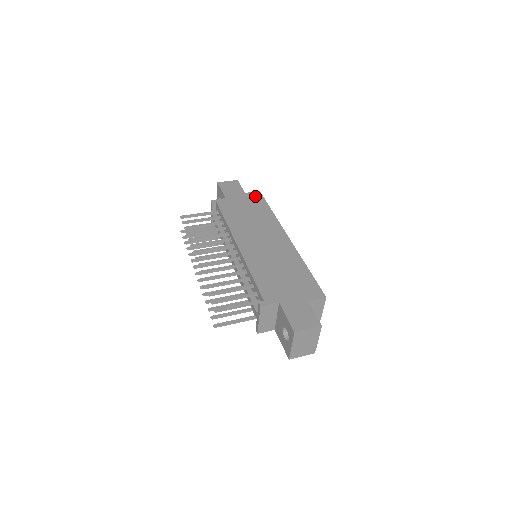
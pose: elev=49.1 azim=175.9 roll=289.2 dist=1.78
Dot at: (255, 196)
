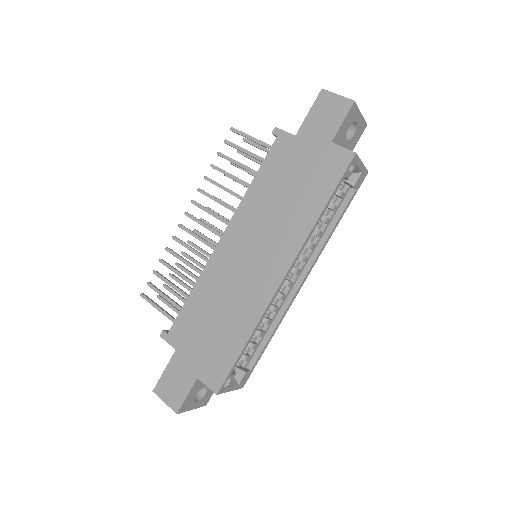
Dot at: (336, 160)
